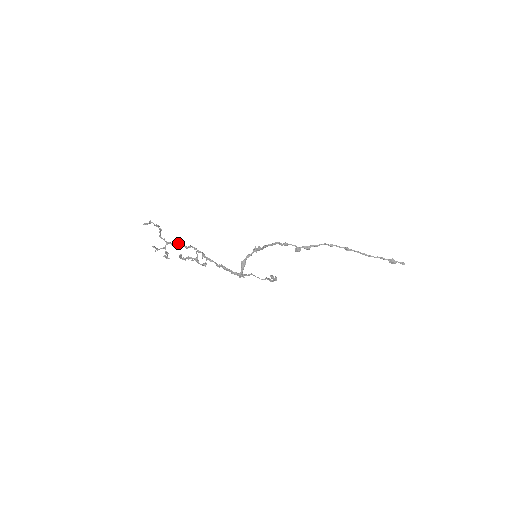
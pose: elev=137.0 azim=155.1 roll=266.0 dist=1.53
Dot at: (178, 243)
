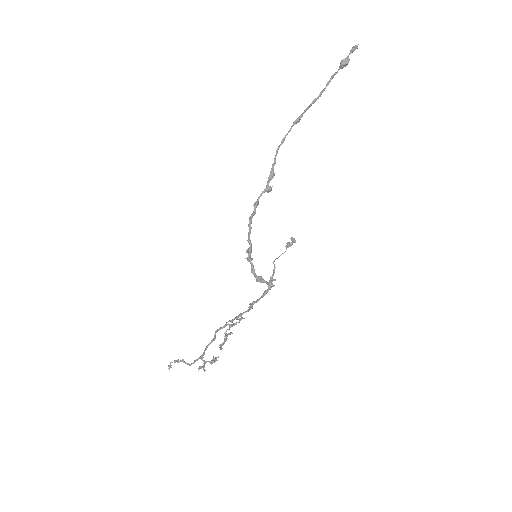
Dot at: (206, 347)
